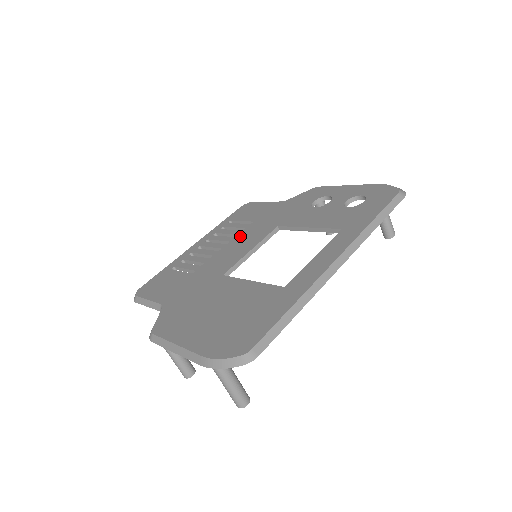
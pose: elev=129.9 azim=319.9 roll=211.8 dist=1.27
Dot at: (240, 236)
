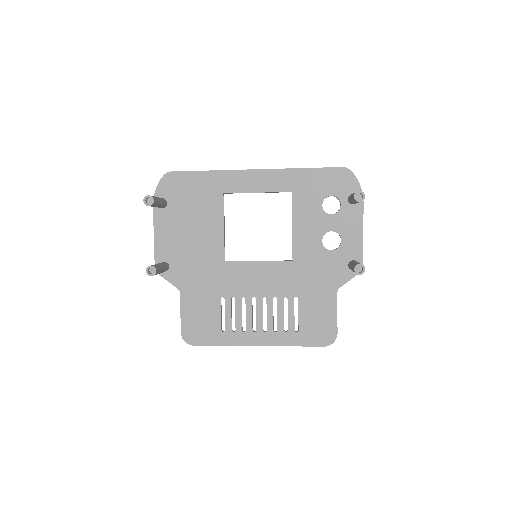
Dot at: (275, 291)
